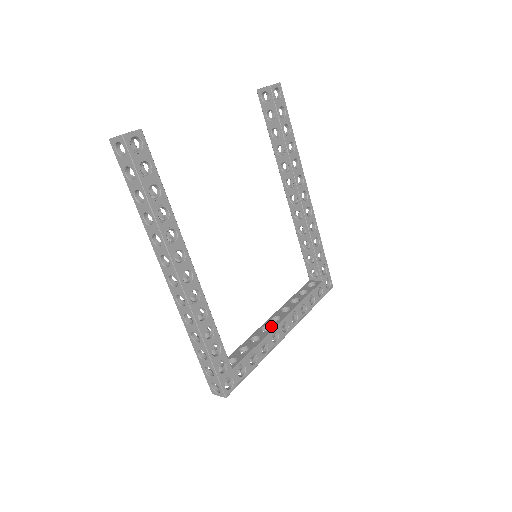
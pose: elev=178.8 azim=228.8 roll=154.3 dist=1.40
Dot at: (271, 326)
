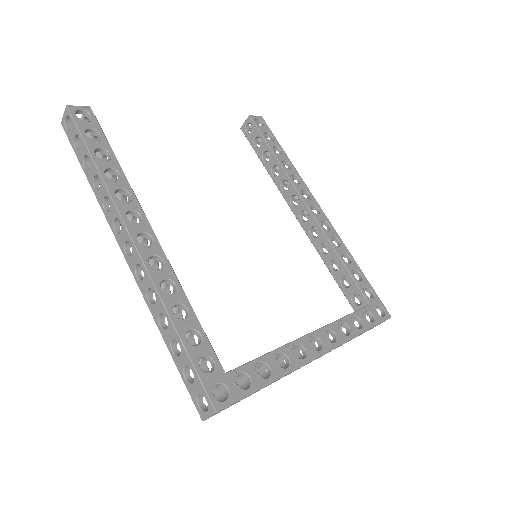
Dot at: occluded
